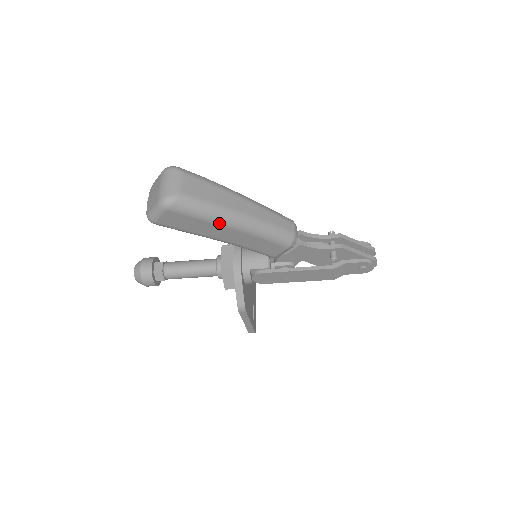
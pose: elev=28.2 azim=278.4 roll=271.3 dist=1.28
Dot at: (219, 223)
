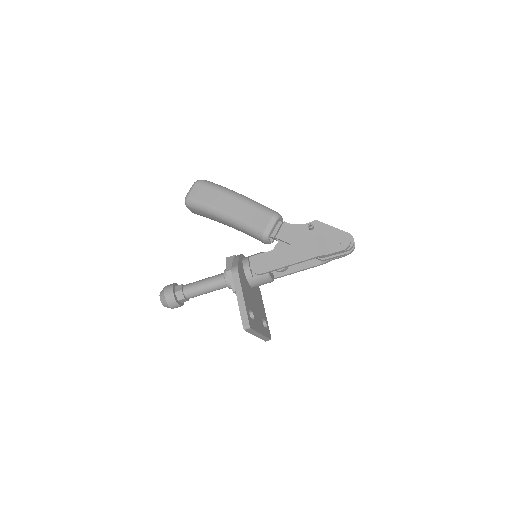
Dot at: (225, 193)
